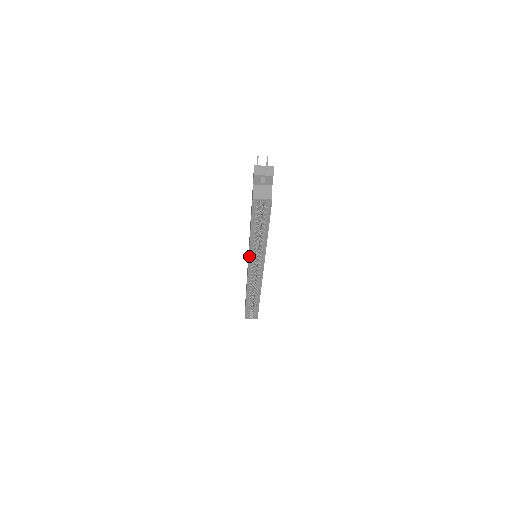
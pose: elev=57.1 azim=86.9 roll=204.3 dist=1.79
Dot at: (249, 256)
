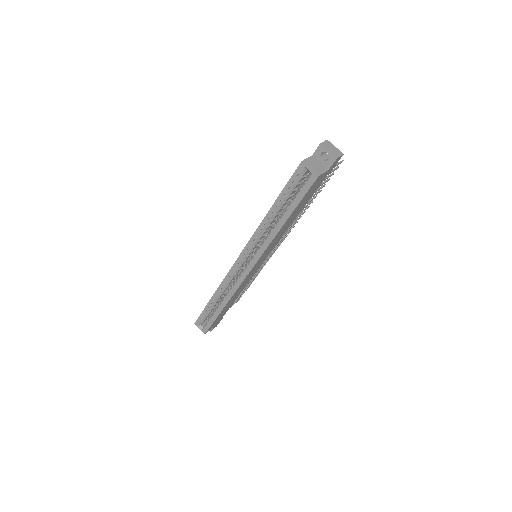
Dot at: (251, 239)
